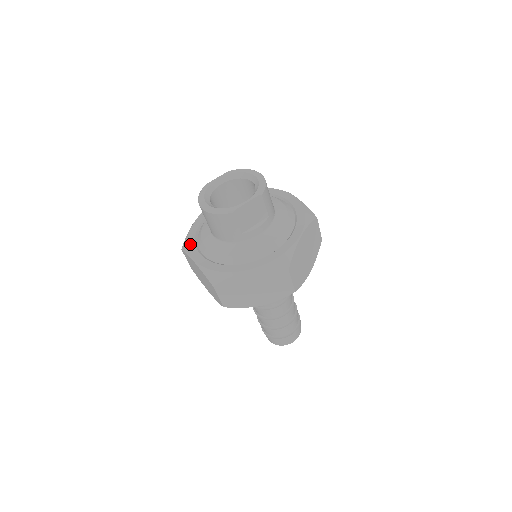
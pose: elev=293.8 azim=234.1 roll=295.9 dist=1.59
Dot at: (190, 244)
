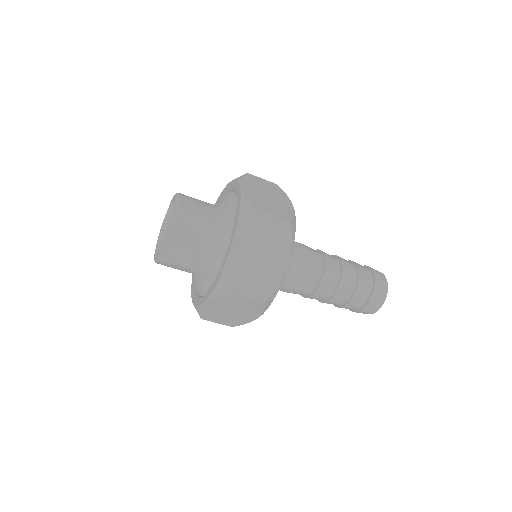
Dot at: occluded
